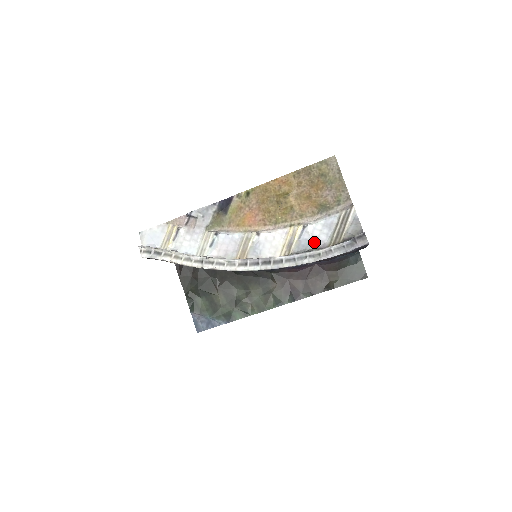
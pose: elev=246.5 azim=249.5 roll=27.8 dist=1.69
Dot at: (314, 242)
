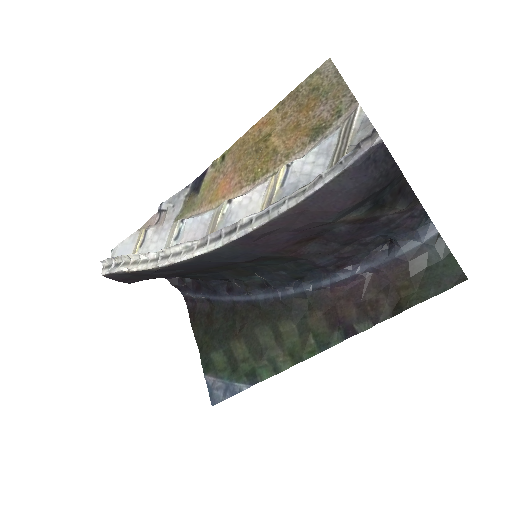
Dot at: (304, 183)
